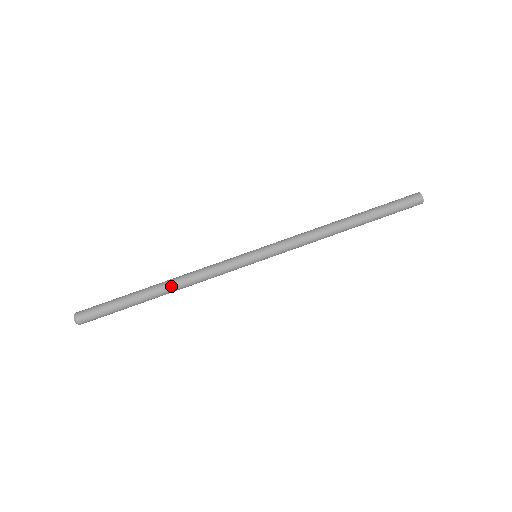
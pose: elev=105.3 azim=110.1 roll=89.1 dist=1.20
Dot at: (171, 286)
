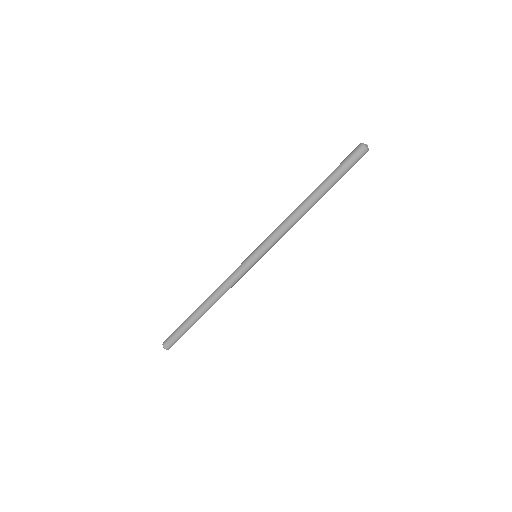
Dot at: occluded
